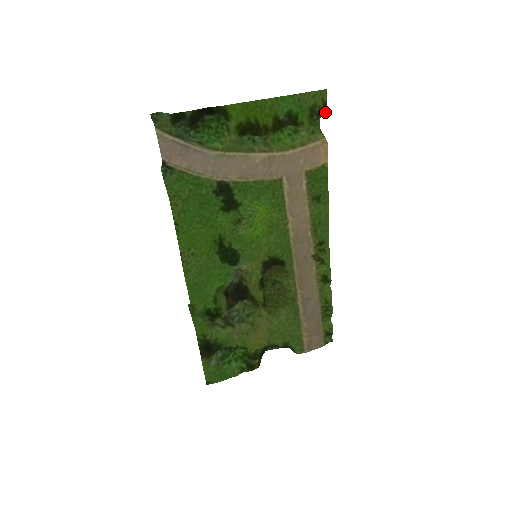
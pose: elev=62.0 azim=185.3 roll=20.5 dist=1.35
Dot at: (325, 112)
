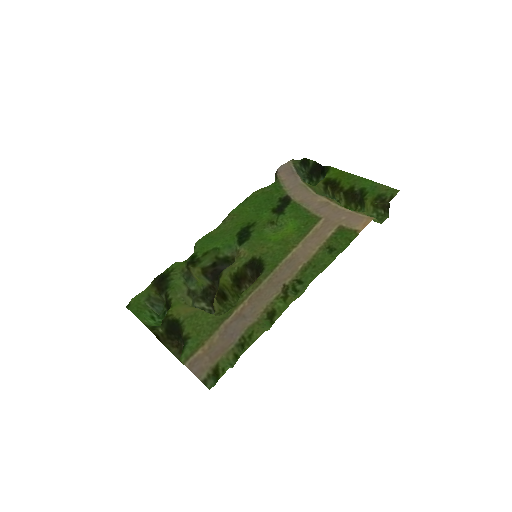
Dot at: (388, 202)
